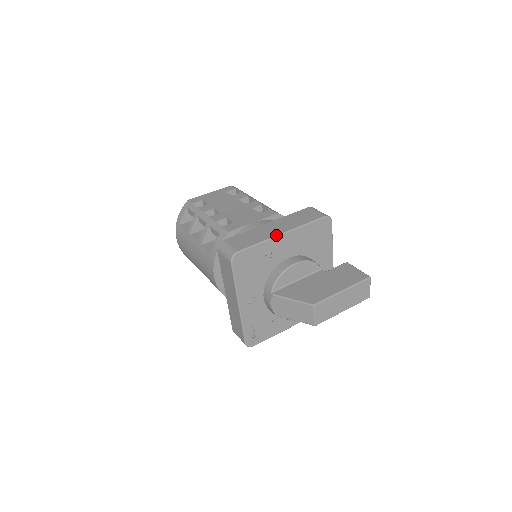
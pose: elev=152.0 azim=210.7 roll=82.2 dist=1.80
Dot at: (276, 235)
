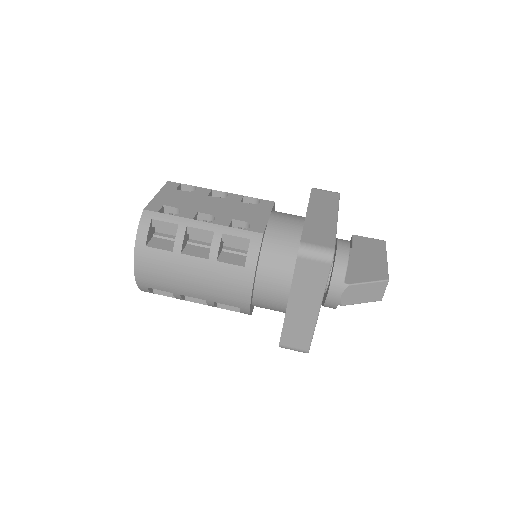
Dot at: (336, 222)
